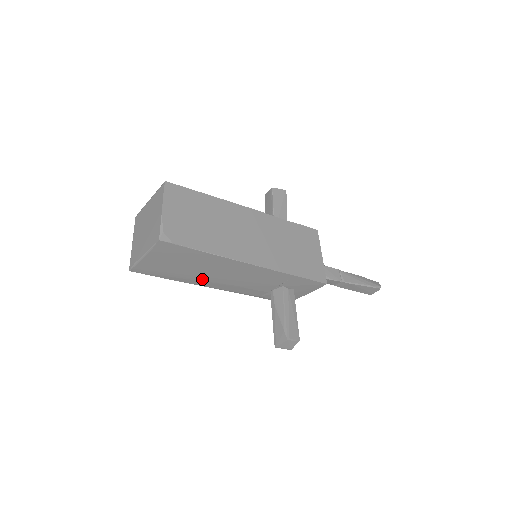
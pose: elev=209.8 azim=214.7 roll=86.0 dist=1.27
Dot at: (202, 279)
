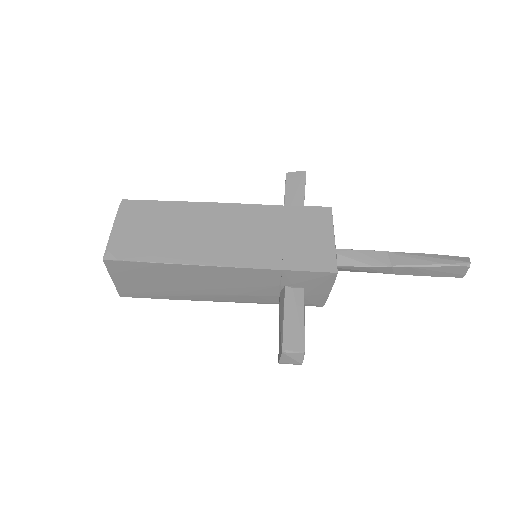
Dot at: (191, 293)
